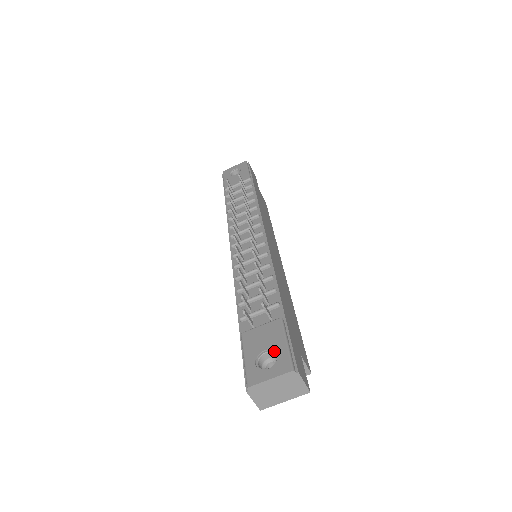
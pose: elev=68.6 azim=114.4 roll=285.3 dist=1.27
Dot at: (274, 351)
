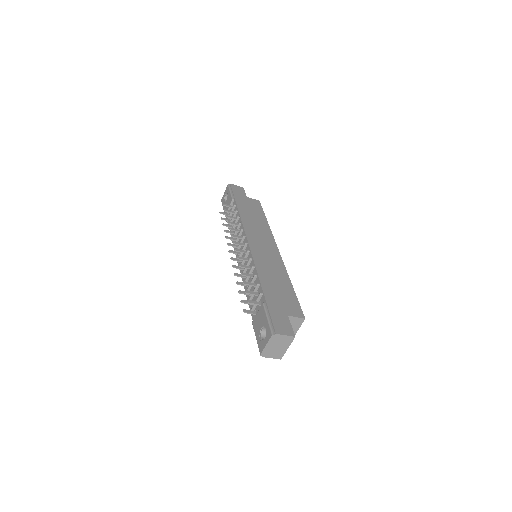
Dot at: (264, 327)
